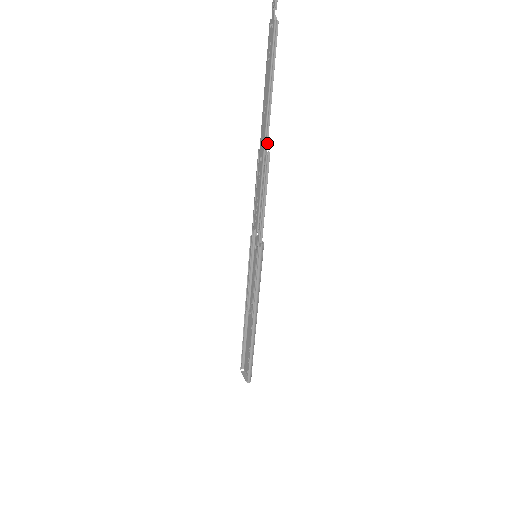
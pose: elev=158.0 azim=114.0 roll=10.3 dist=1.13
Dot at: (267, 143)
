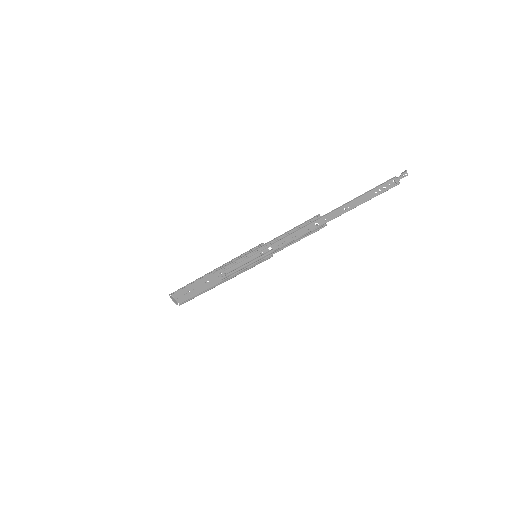
Dot at: (330, 220)
